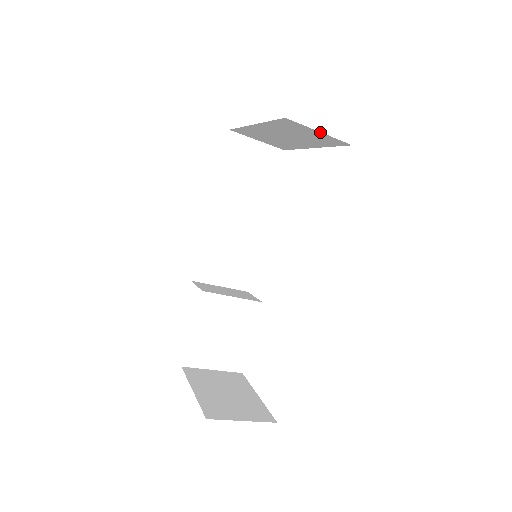
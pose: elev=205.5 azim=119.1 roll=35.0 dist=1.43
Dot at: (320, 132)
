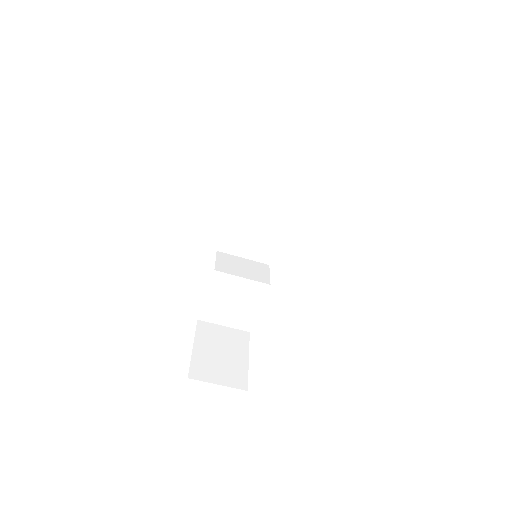
Dot at: occluded
